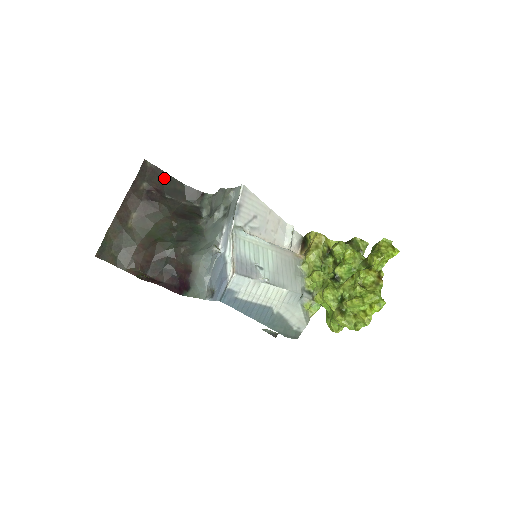
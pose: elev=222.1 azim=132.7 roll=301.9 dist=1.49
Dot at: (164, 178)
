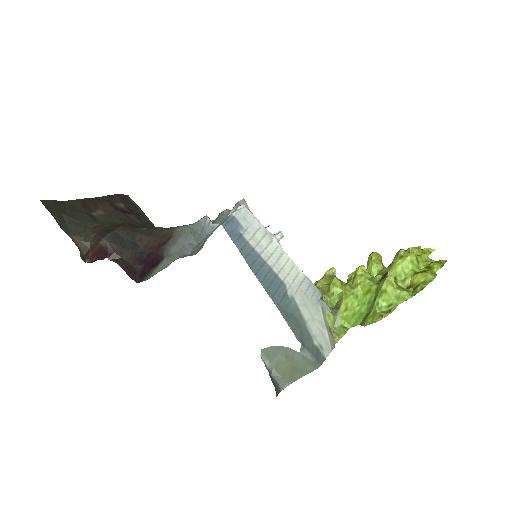
Dot at: (143, 217)
